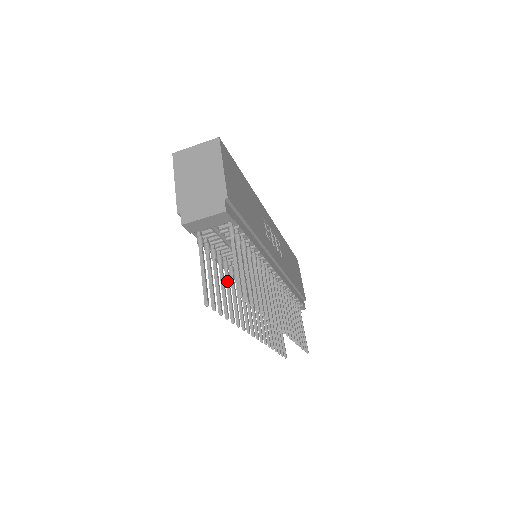
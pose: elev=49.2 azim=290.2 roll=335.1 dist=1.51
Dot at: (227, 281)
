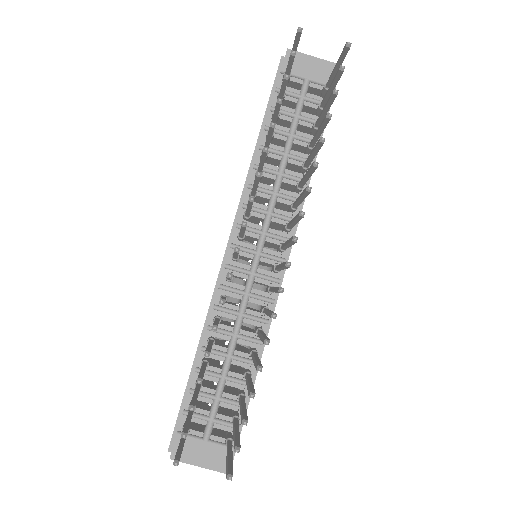
Dot at: occluded
